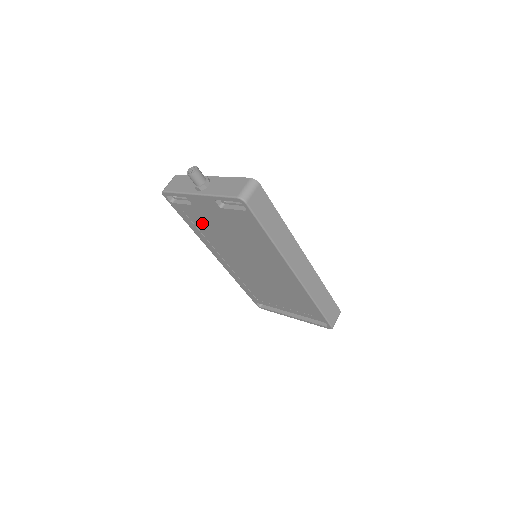
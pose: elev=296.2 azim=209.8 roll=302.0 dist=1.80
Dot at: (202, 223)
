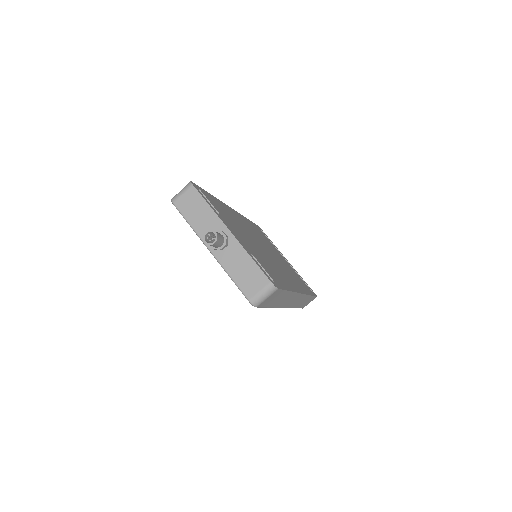
Dot at: occluded
